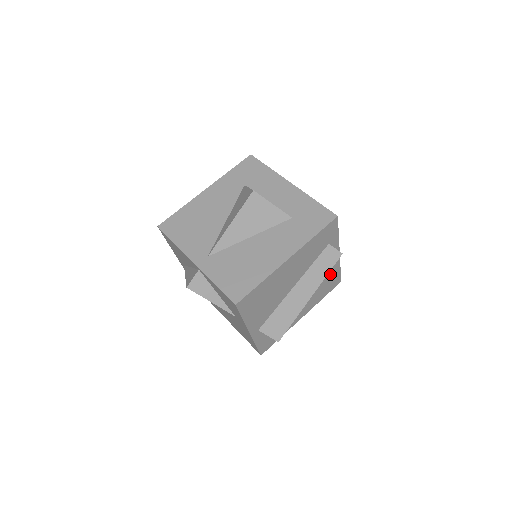
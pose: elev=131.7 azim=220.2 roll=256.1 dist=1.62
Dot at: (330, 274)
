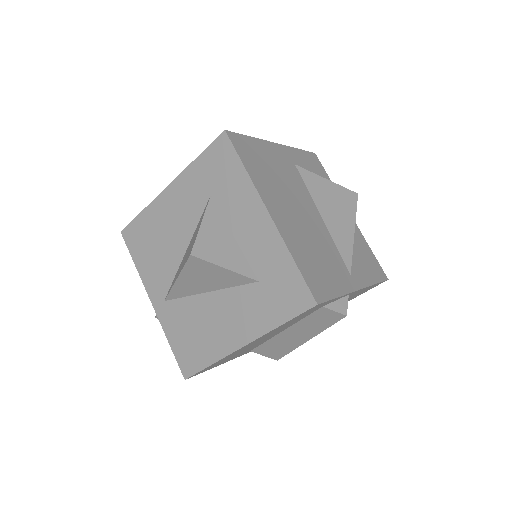
Dot at: (355, 294)
